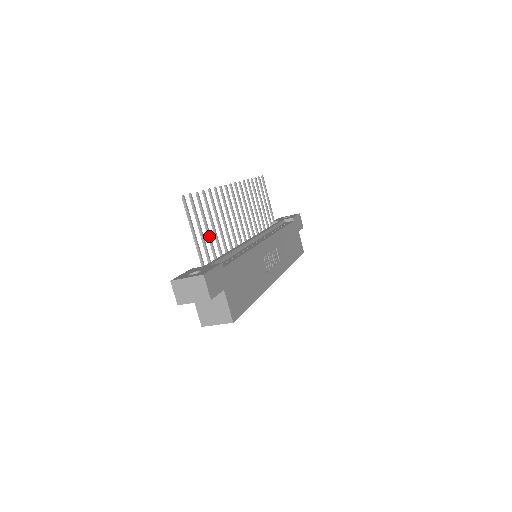
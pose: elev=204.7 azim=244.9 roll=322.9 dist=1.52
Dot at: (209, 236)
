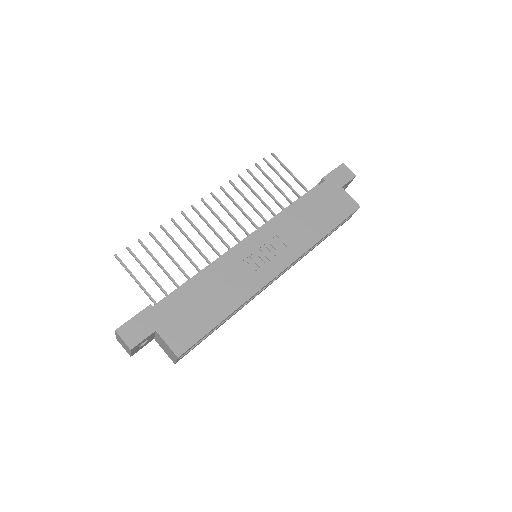
Dot at: (165, 273)
